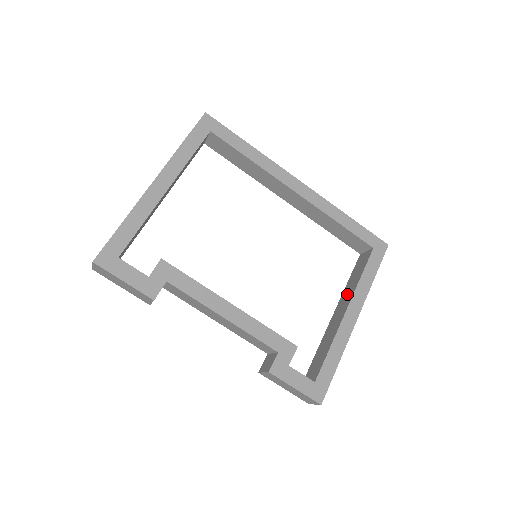
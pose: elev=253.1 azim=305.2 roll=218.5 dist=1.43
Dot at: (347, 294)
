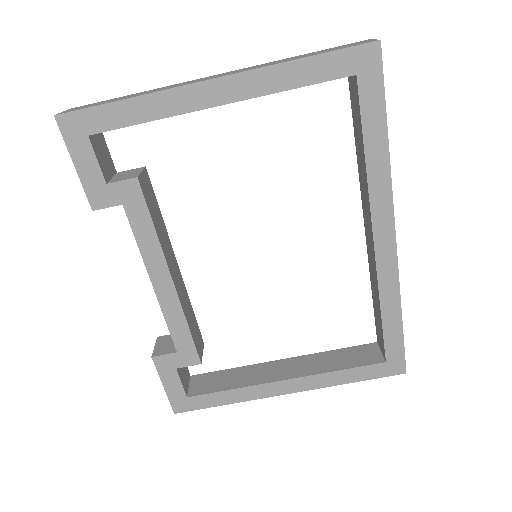
Dot at: (310, 364)
